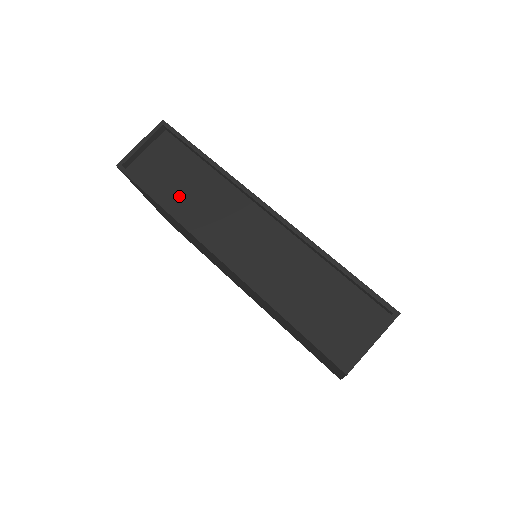
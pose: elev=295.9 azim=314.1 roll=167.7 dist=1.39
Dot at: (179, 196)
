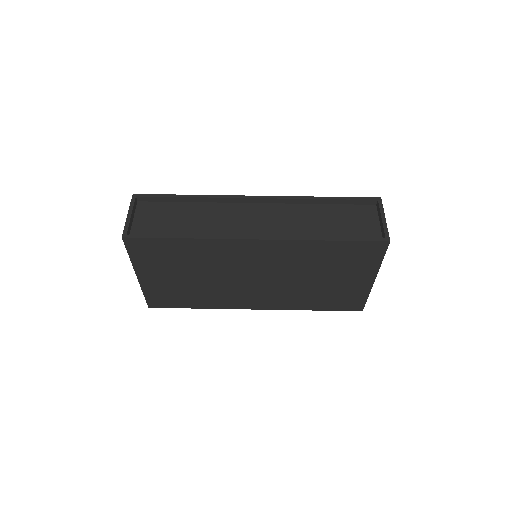
Dot at: (188, 229)
